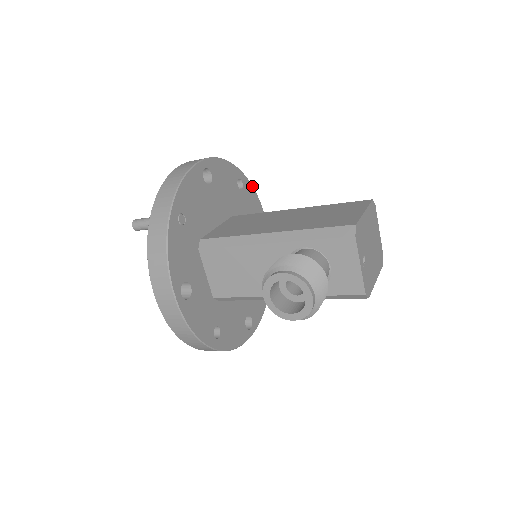
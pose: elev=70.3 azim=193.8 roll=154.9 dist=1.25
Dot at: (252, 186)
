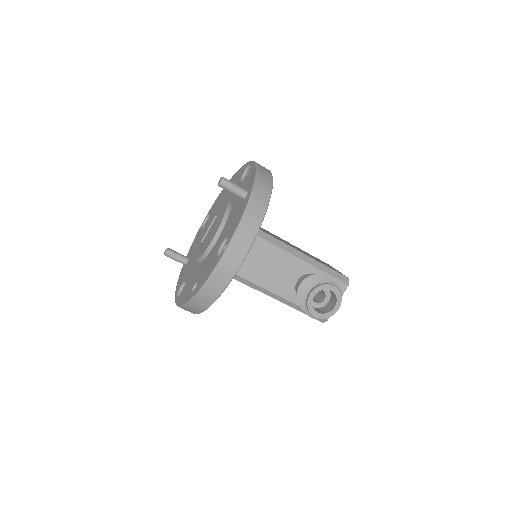
Dot at: occluded
